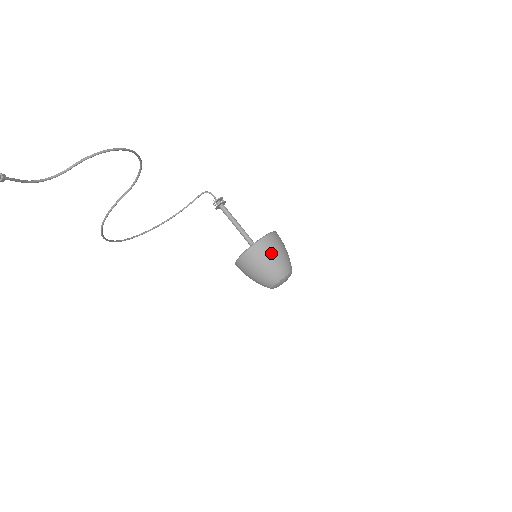
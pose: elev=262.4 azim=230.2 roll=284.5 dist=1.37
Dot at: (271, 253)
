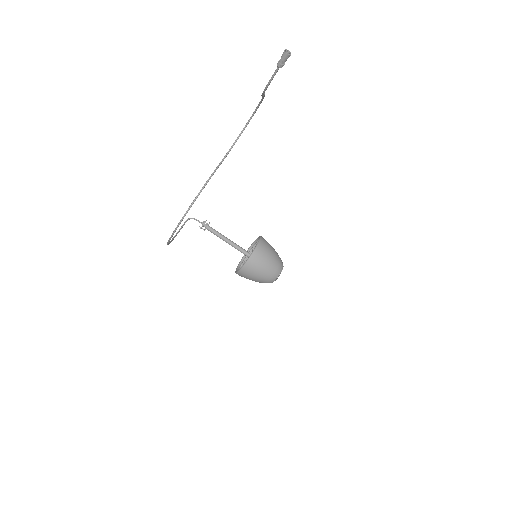
Dot at: (271, 246)
